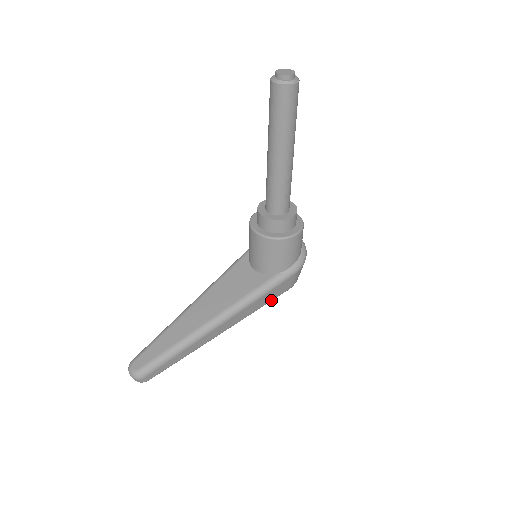
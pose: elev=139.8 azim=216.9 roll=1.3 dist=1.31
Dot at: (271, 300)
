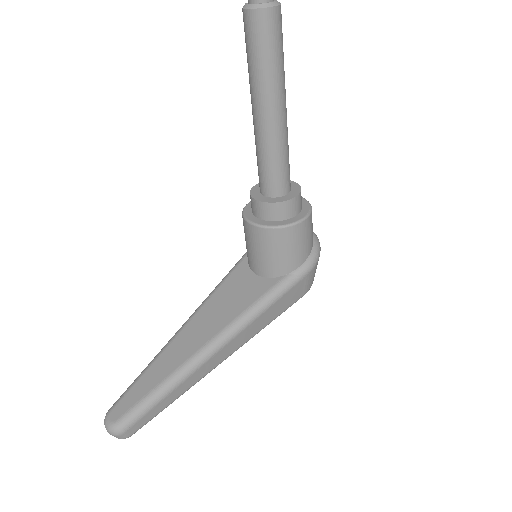
Dot at: (282, 311)
